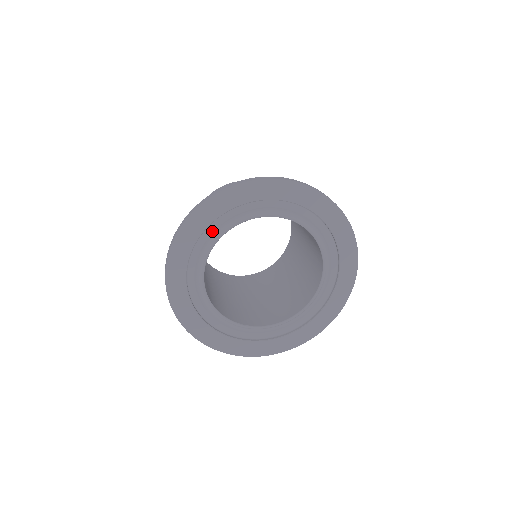
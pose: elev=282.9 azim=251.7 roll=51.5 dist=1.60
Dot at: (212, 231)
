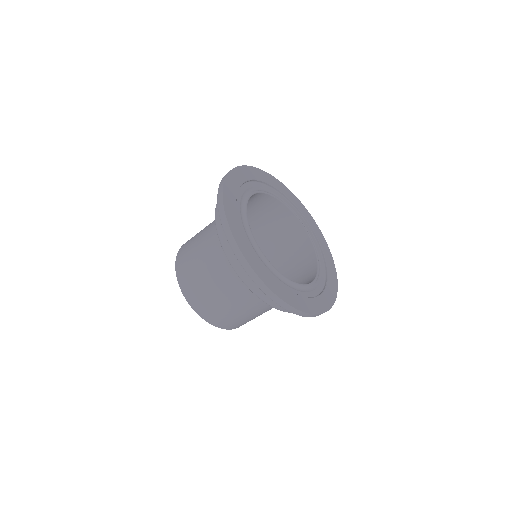
Dot at: (239, 201)
